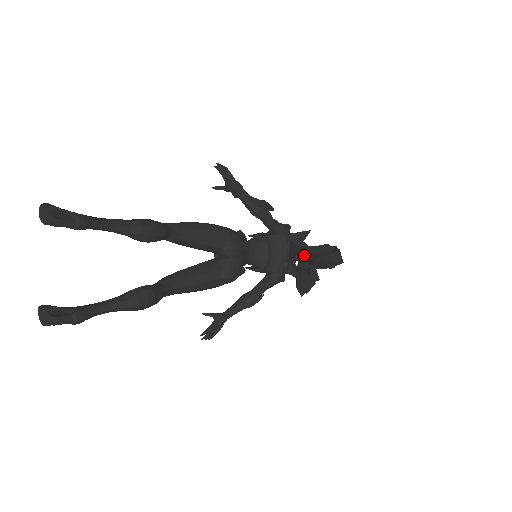
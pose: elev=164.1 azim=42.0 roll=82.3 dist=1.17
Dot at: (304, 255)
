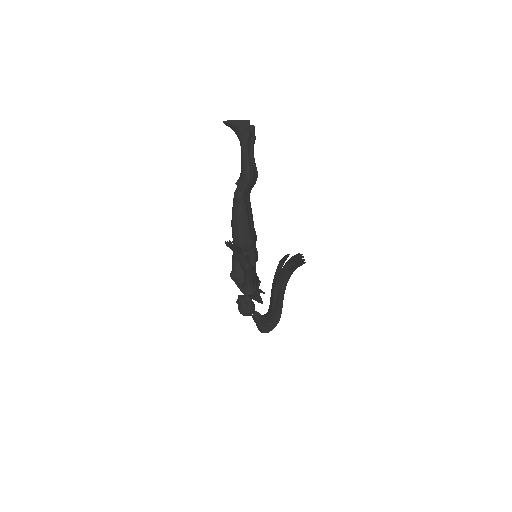
Dot at: occluded
